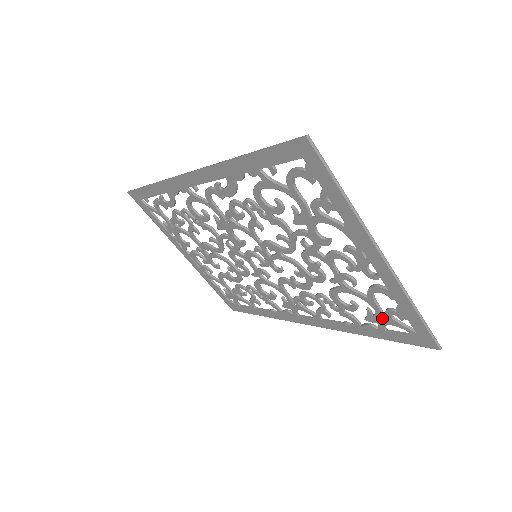
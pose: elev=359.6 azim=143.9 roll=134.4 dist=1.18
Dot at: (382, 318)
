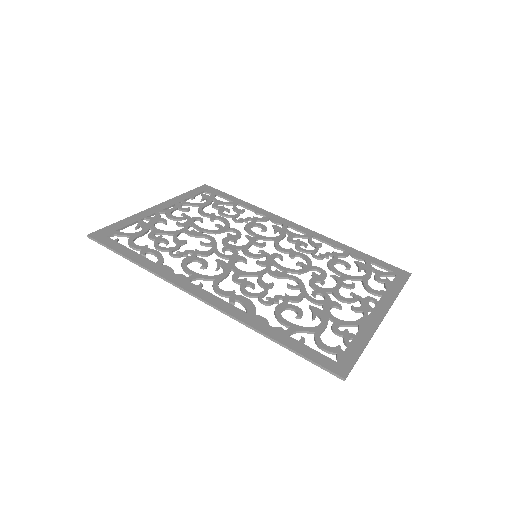
Dot at: (370, 273)
